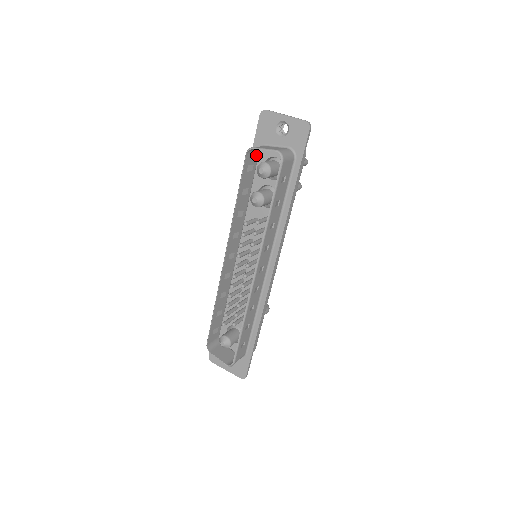
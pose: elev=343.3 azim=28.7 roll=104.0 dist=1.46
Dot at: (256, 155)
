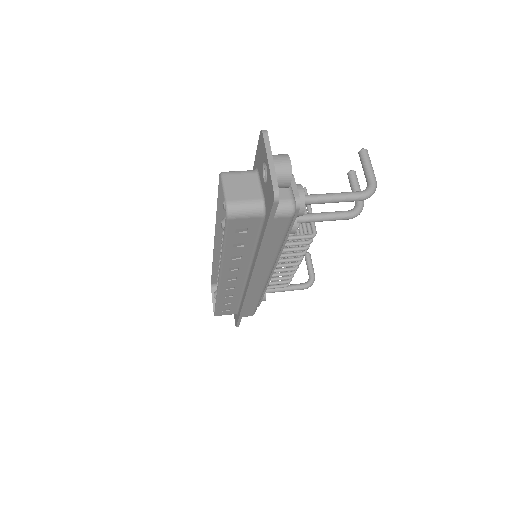
Dot at: occluded
